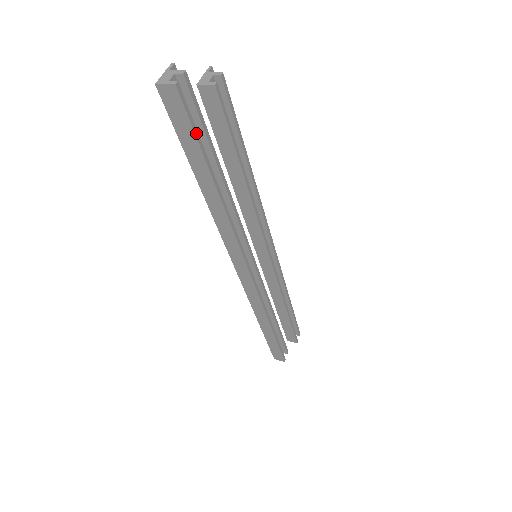
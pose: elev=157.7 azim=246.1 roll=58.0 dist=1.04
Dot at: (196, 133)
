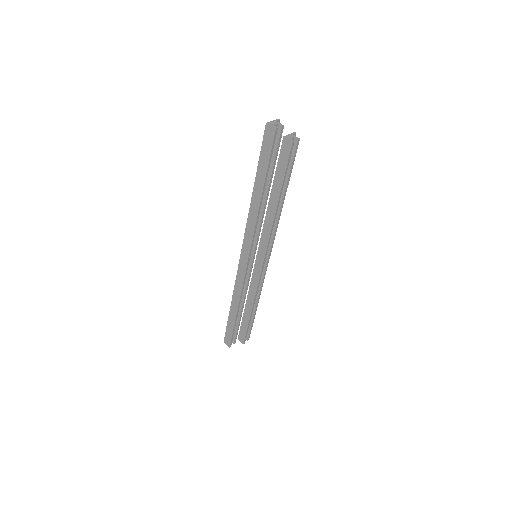
Dot at: (270, 158)
